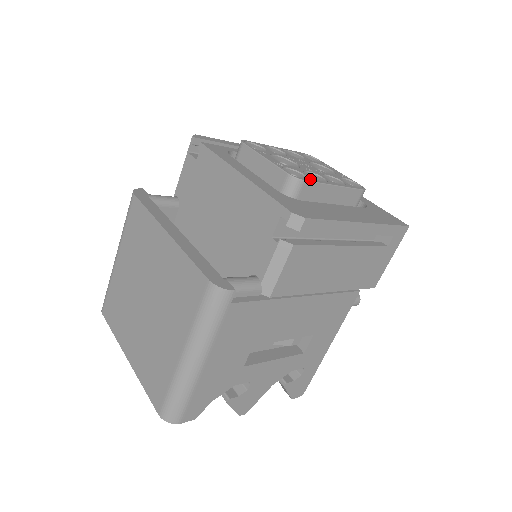
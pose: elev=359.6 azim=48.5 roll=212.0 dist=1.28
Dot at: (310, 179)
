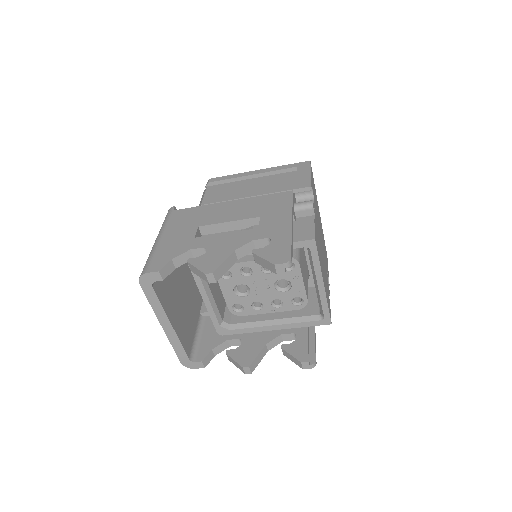
Dot at: occluded
